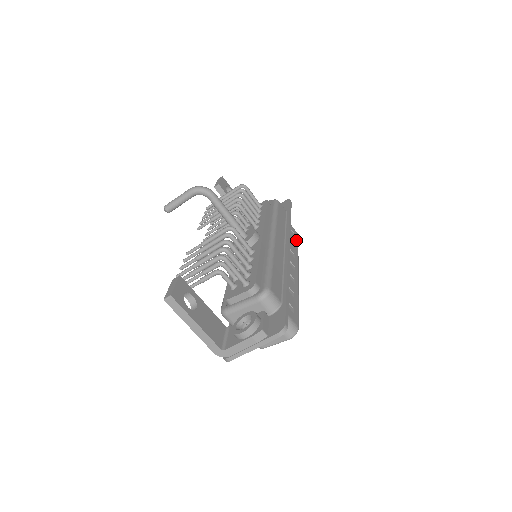
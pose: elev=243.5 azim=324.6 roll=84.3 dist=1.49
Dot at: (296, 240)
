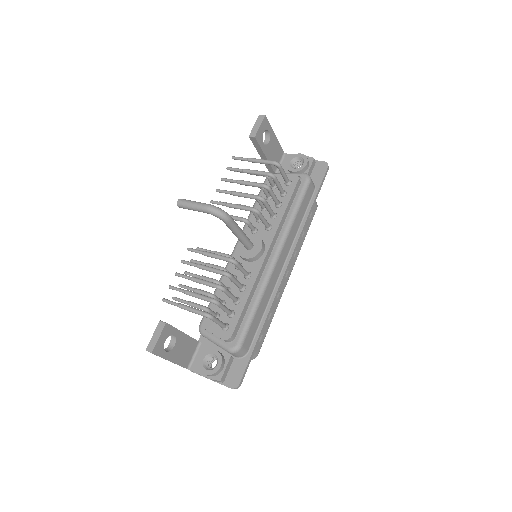
Dot at: (310, 222)
